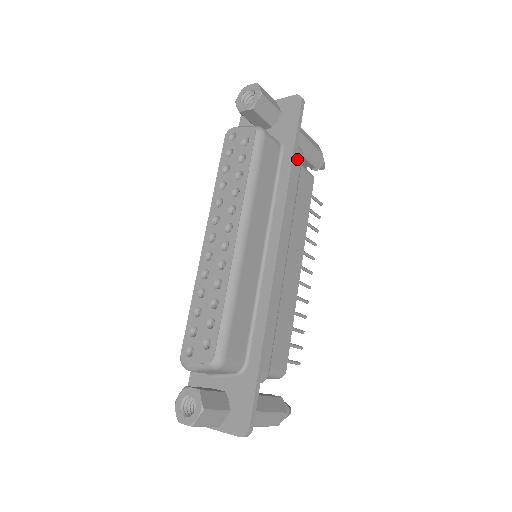
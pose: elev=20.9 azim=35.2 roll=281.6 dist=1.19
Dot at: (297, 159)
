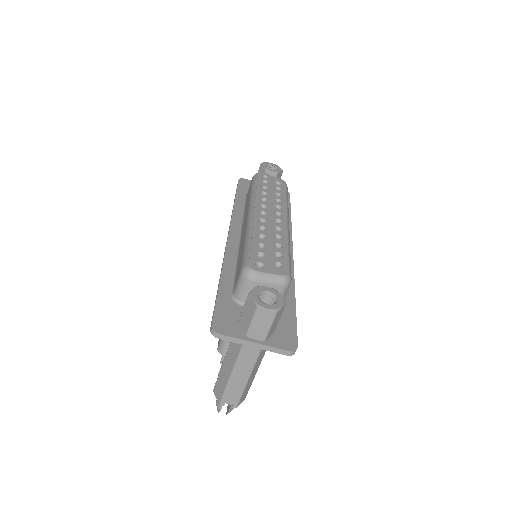
Dot at: occluded
